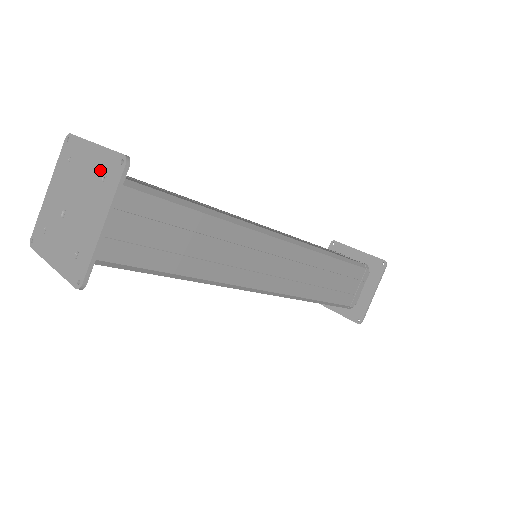
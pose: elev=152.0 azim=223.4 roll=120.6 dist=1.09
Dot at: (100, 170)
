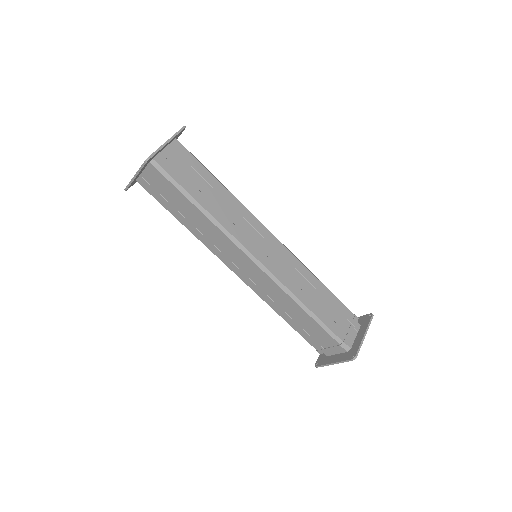
Dot at: occluded
